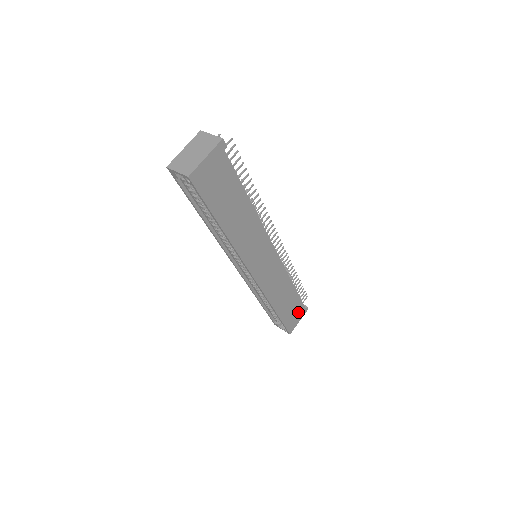
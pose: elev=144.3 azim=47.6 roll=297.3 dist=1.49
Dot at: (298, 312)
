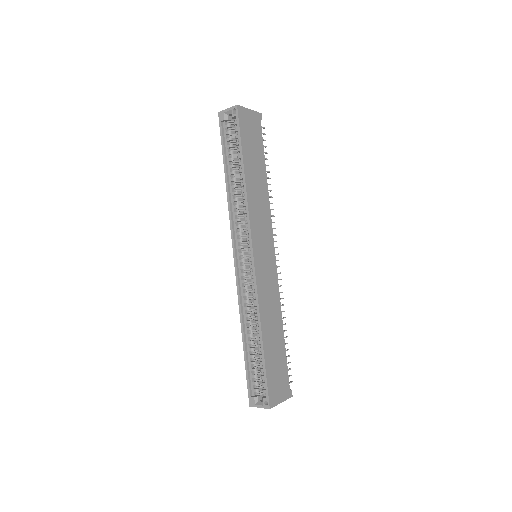
Dot at: (282, 383)
